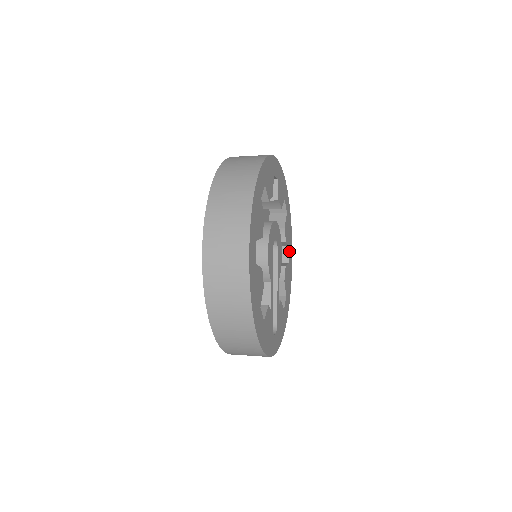
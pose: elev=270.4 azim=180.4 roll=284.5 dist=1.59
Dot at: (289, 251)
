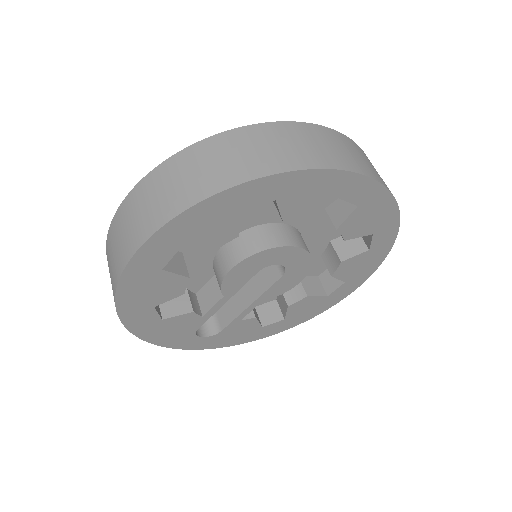
Dot at: (341, 286)
